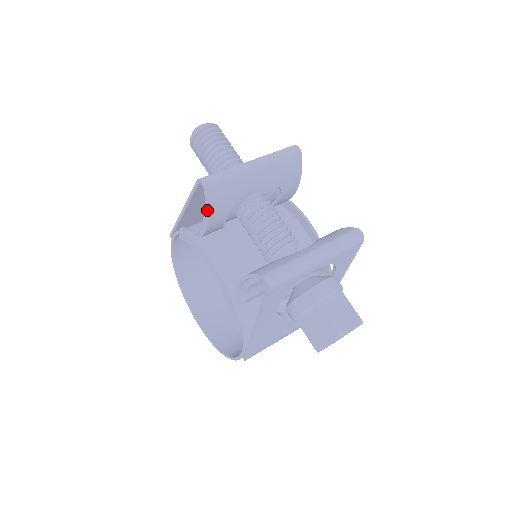
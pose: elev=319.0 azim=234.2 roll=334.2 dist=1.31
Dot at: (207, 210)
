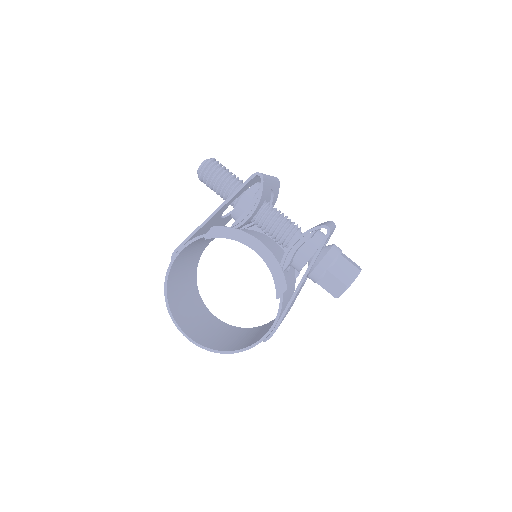
Dot at: (260, 196)
